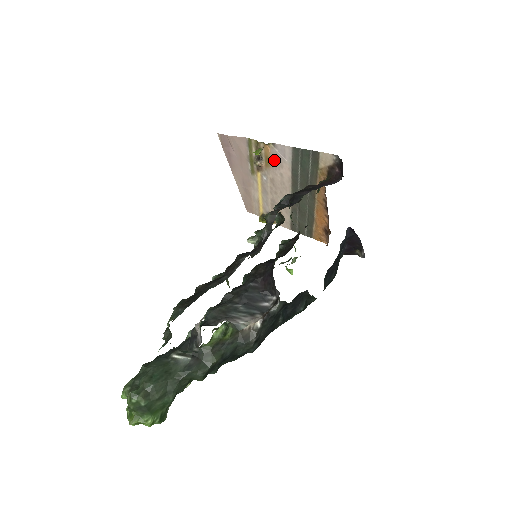
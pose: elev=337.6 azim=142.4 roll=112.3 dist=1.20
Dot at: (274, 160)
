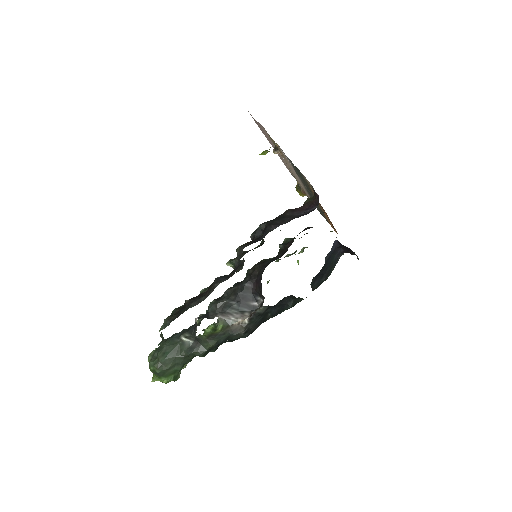
Dot at: (284, 156)
